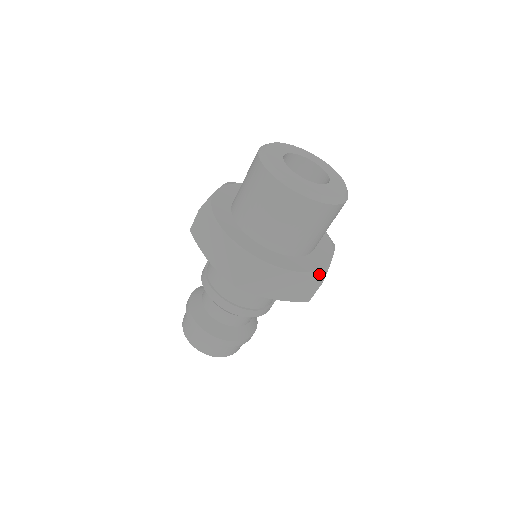
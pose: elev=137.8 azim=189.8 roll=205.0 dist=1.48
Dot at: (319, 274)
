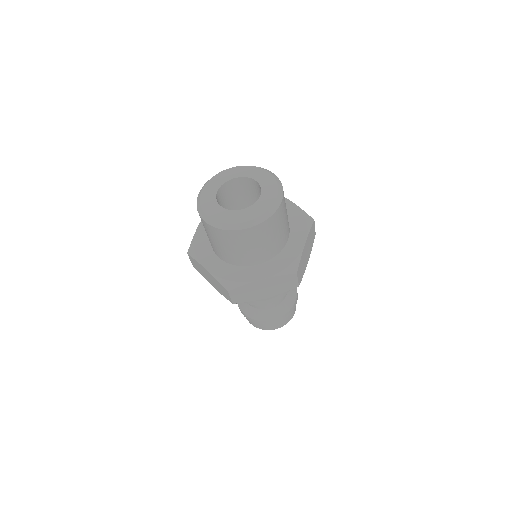
Dot at: (308, 220)
